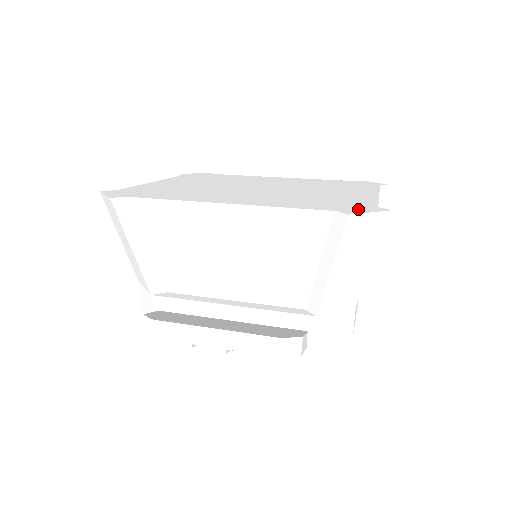
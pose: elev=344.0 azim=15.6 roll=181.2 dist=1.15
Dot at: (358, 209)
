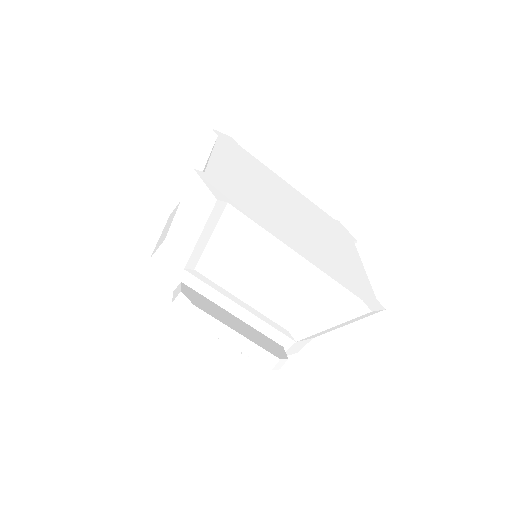
Dot at: (371, 301)
